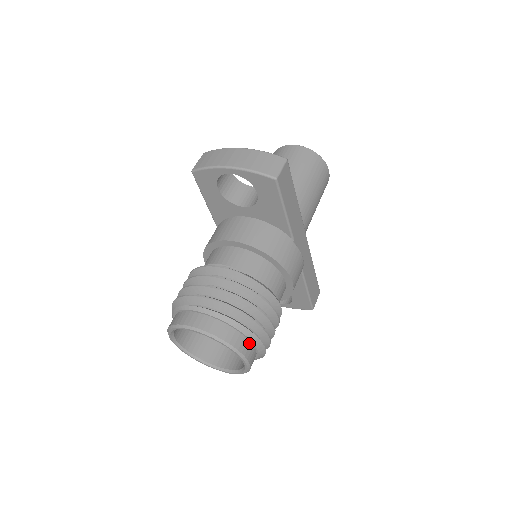
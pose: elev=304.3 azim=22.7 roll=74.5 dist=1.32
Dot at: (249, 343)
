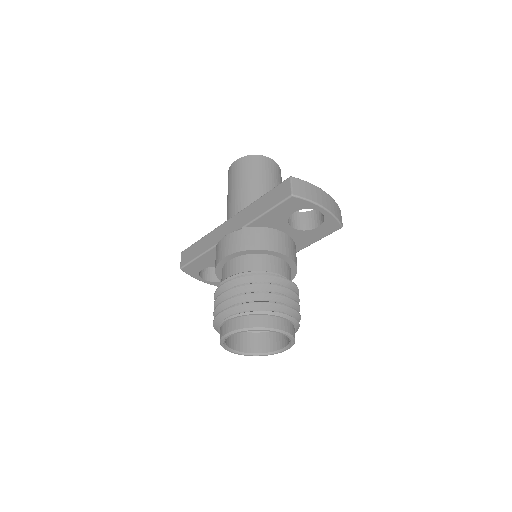
Dot at: occluded
